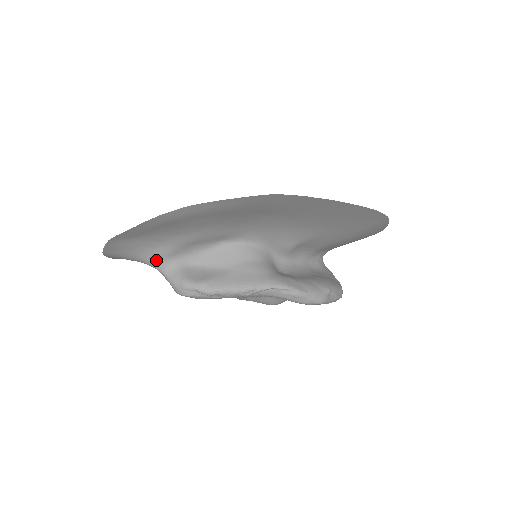
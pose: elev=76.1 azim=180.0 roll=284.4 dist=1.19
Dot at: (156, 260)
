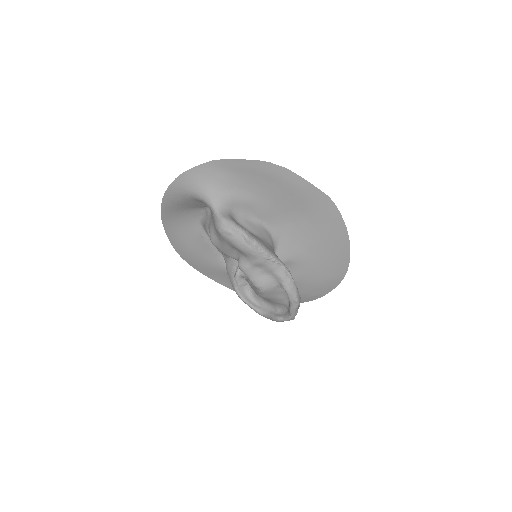
Dot at: (220, 200)
